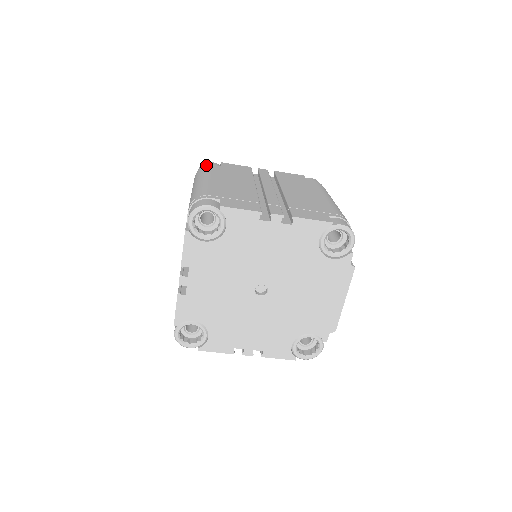
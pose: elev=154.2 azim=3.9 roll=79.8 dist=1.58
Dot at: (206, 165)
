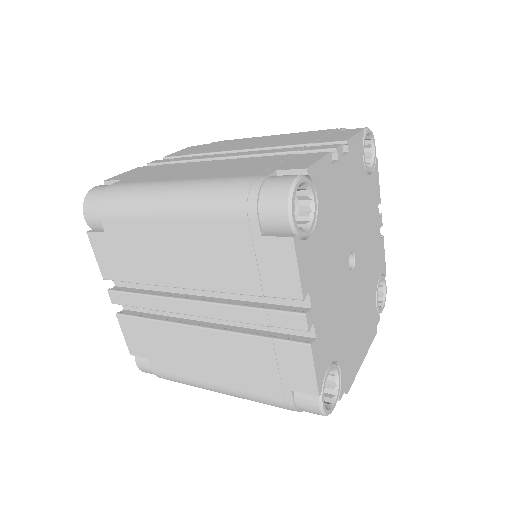
Dot at: occluded
